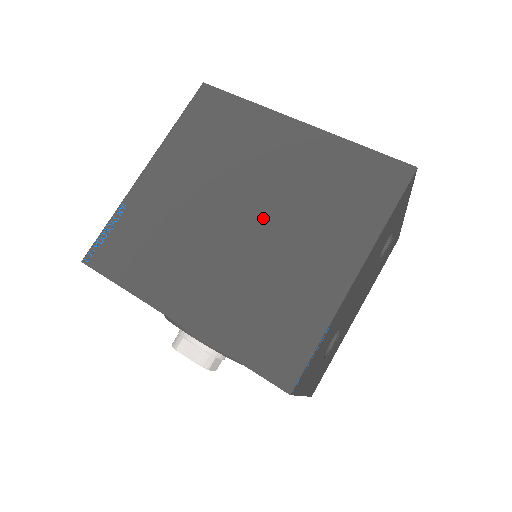
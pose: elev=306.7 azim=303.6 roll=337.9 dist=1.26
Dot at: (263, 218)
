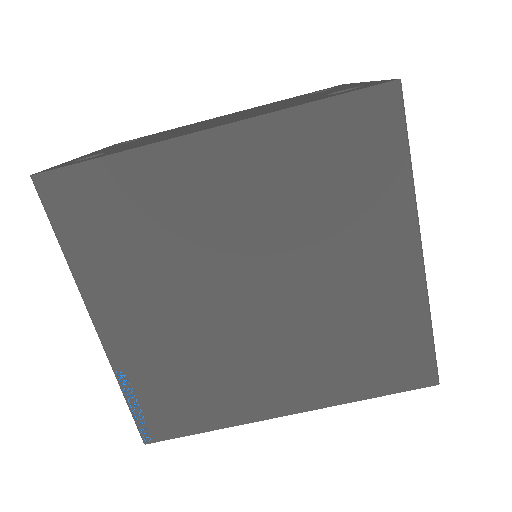
Dot at: (278, 272)
